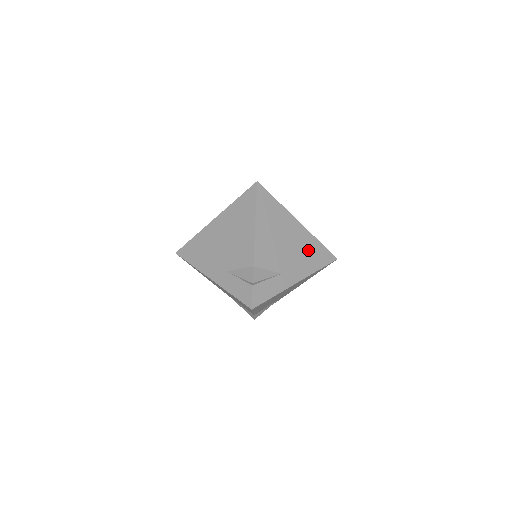
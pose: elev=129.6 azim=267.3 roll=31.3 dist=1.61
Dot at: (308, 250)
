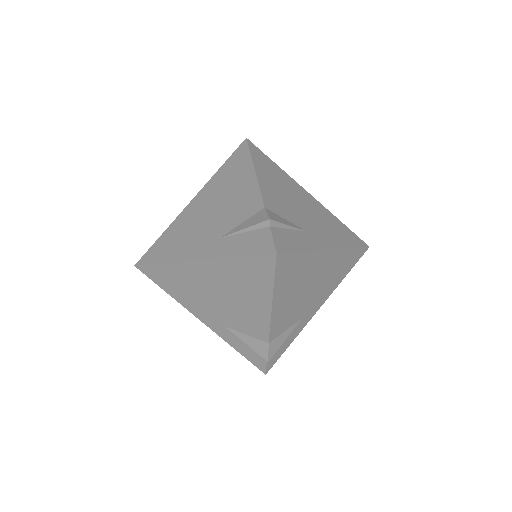
Dot at: (330, 223)
